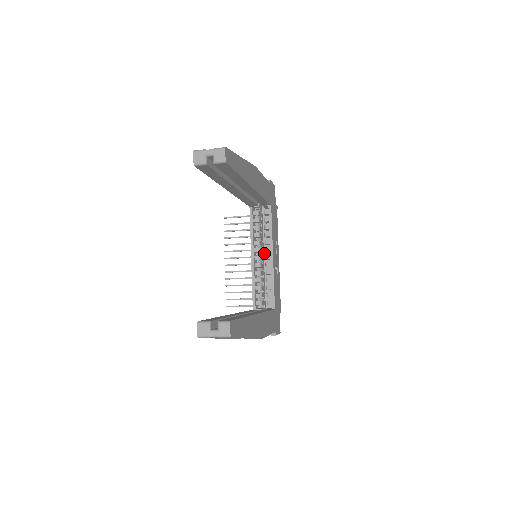
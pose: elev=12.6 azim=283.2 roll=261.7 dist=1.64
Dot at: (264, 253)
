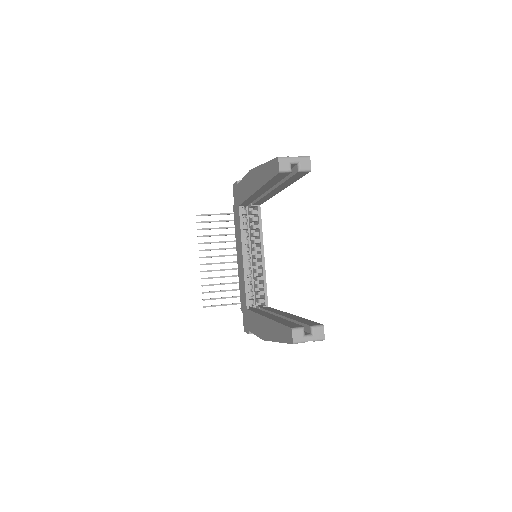
Dot at: occluded
